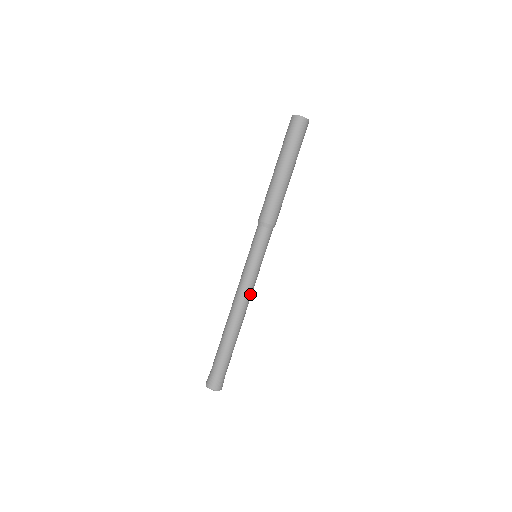
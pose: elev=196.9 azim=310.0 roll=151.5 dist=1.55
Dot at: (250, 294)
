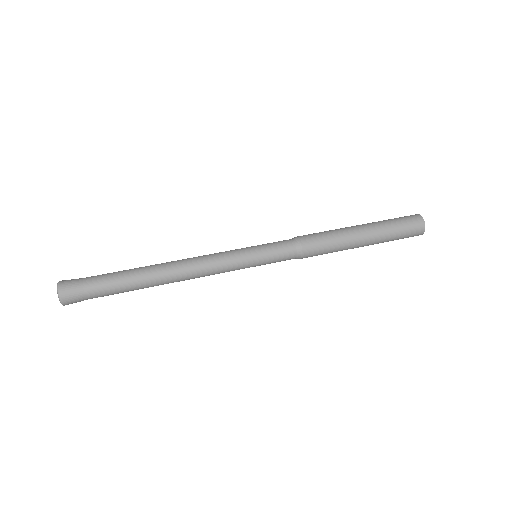
Dot at: (210, 273)
